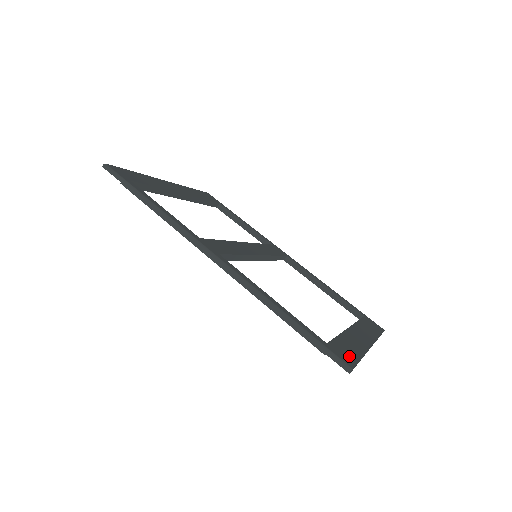
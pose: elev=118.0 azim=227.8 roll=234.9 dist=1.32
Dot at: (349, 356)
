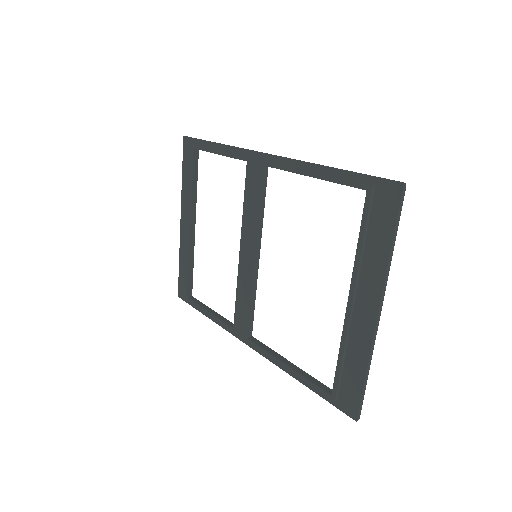
Dot at: (390, 211)
